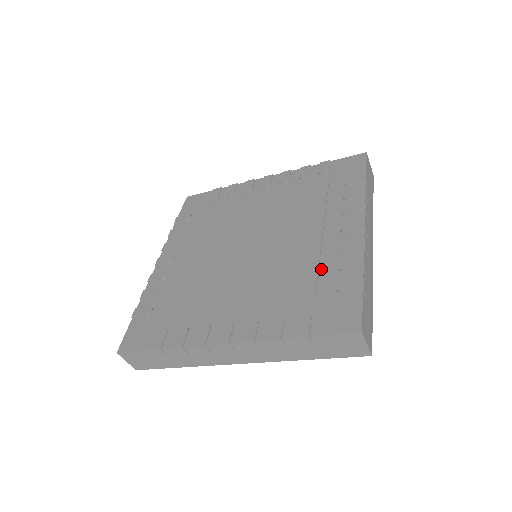
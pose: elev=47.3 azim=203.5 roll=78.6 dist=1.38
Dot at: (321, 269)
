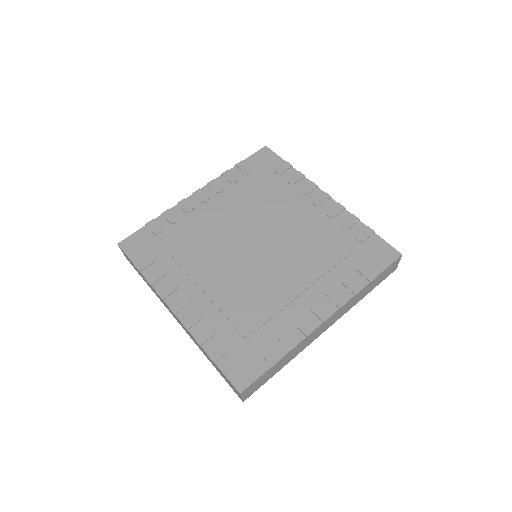
Dot at: (334, 235)
